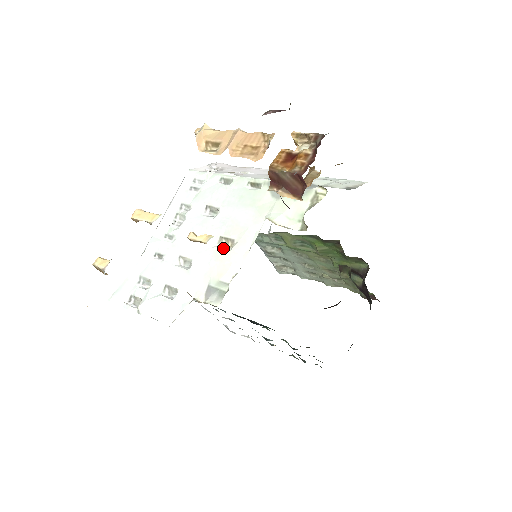
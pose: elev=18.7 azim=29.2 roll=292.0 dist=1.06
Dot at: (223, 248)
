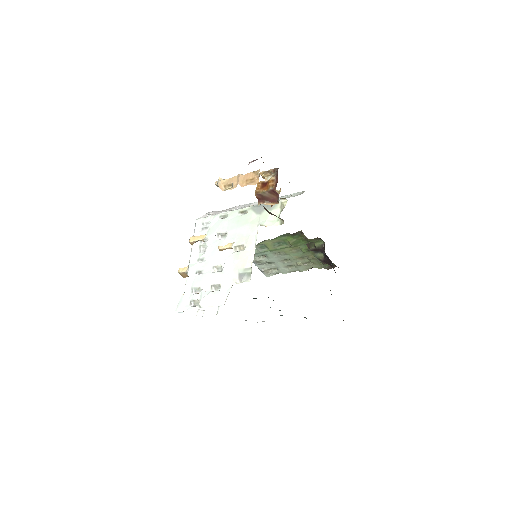
Dot at: (239, 251)
